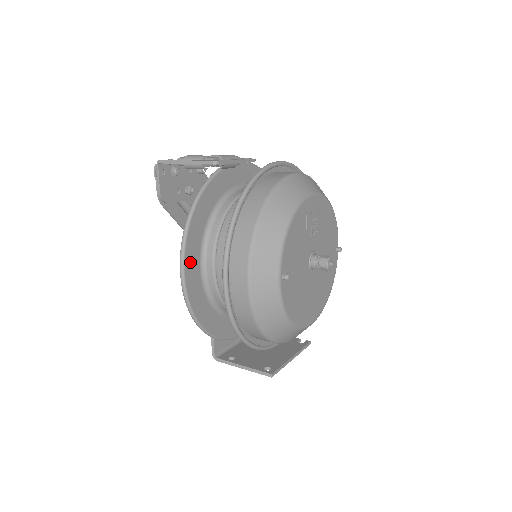
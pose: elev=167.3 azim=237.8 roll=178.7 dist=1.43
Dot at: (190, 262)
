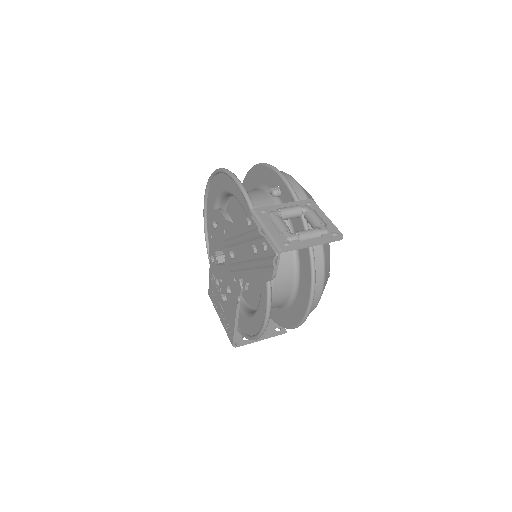
Dot at: occluded
